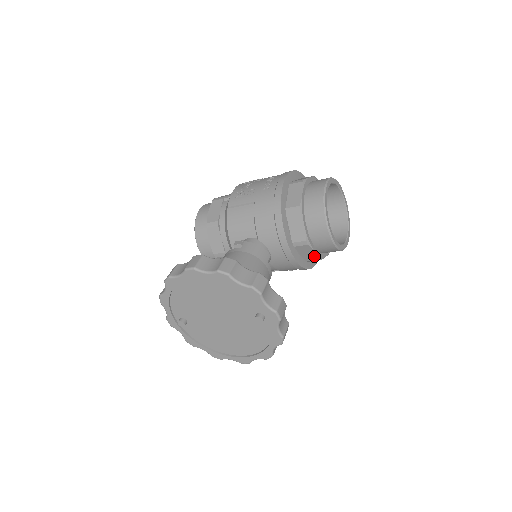
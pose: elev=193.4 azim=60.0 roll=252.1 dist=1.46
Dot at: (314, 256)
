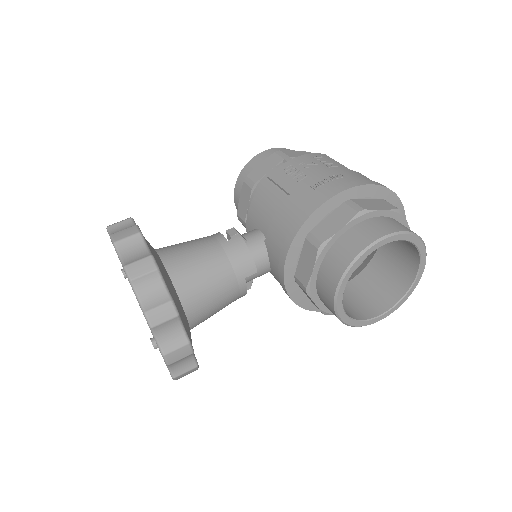
Dot at: occluded
